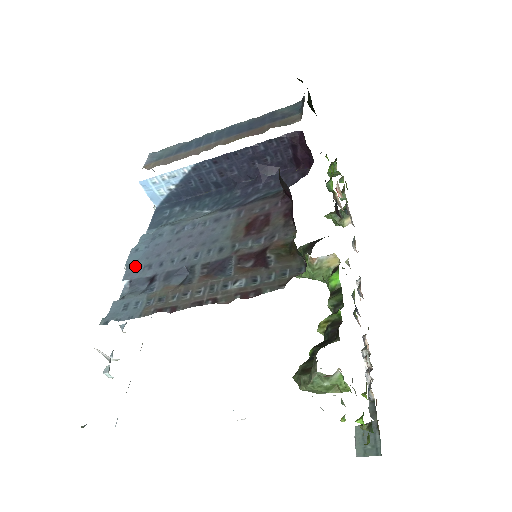
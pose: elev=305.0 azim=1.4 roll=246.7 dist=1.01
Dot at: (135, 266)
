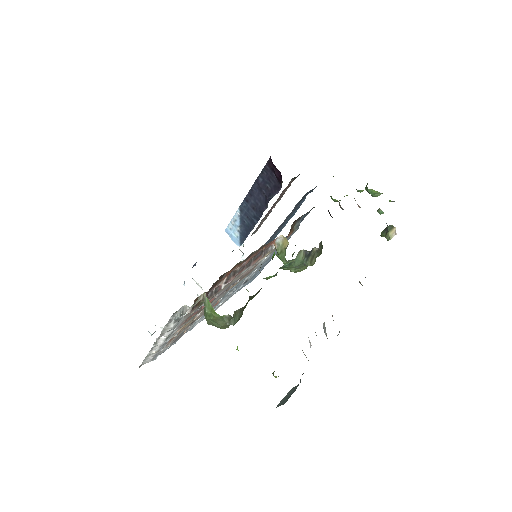
Dot at: occluded
